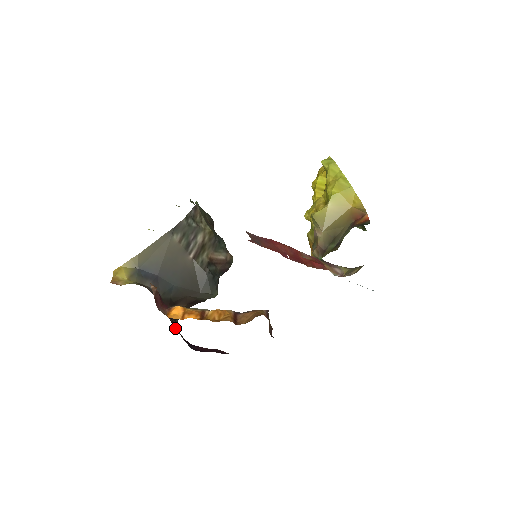
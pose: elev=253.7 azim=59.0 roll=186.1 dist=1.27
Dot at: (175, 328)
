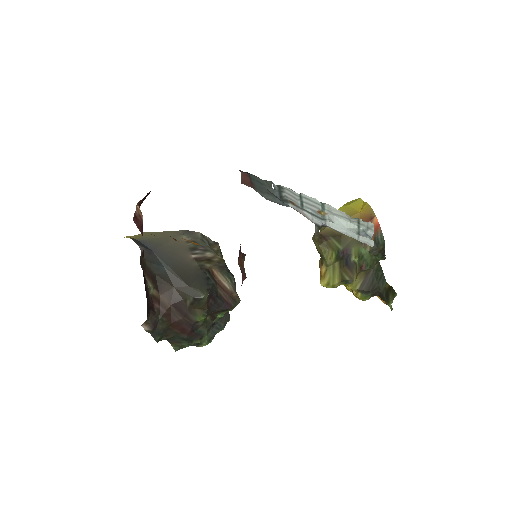
Dot at: (144, 282)
